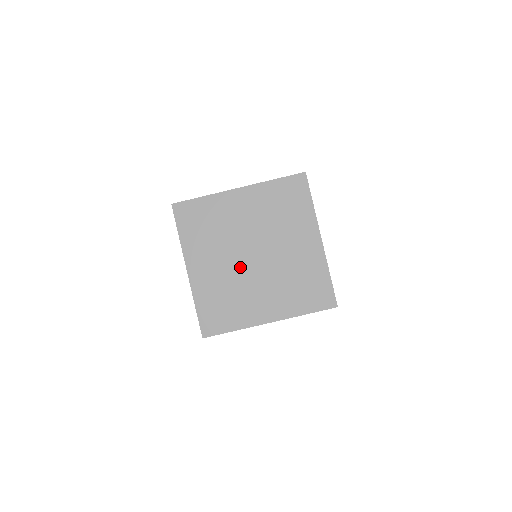
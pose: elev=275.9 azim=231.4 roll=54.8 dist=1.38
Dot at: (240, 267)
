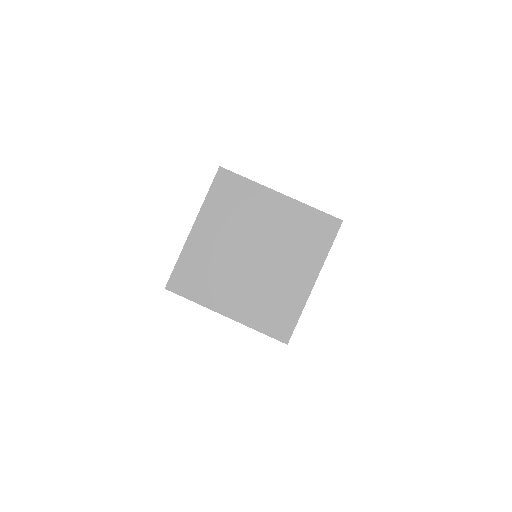
Dot at: (235, 256)
